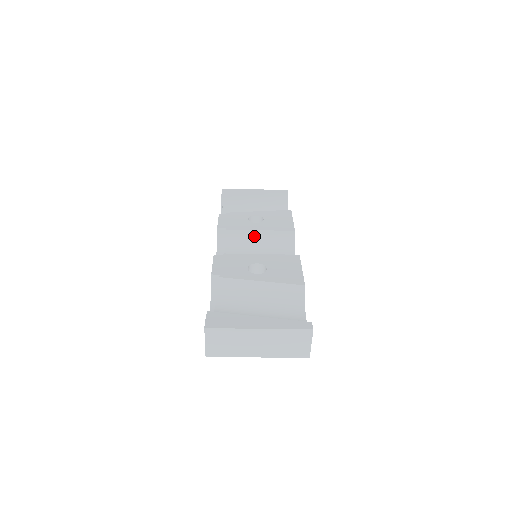
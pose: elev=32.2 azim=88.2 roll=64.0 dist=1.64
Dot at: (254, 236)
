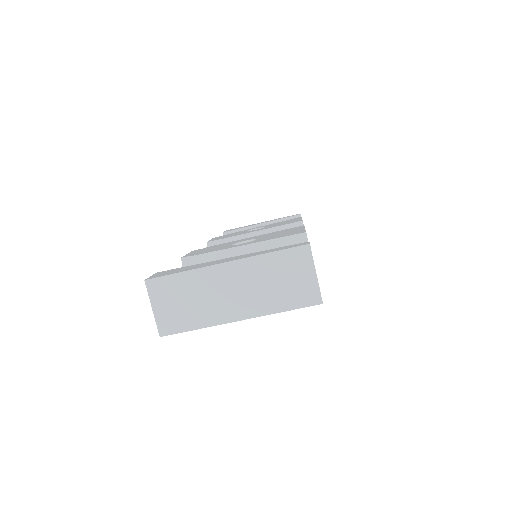
Dot at: occluded
